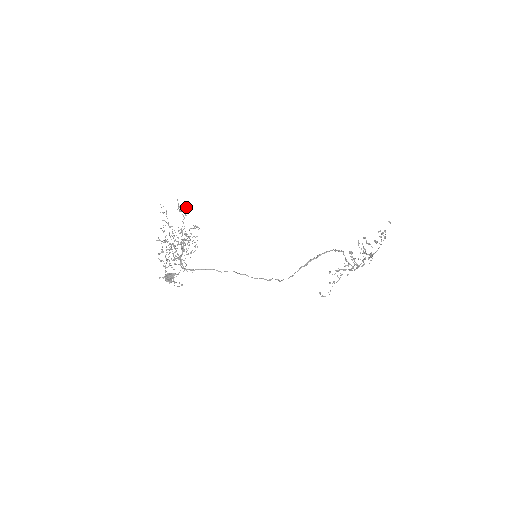
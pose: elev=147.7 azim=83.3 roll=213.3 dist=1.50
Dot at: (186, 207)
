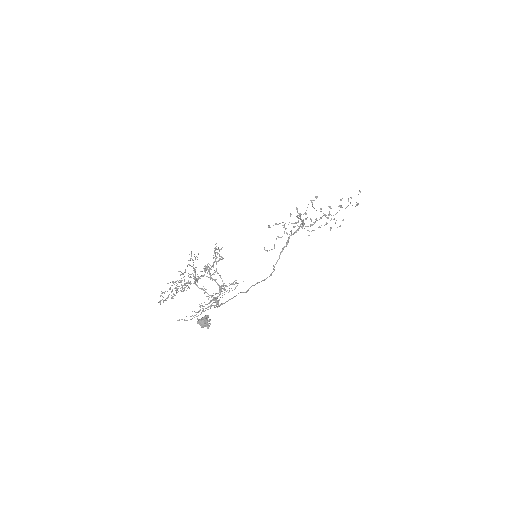
Dot at: (222, 247)
